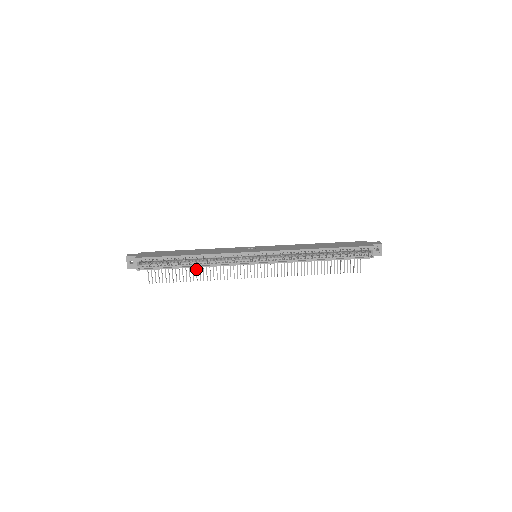
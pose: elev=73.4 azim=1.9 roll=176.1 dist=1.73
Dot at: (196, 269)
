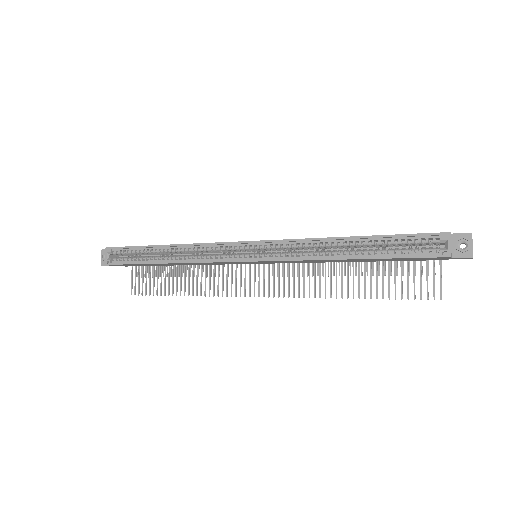
Dot at: (185, 278)
